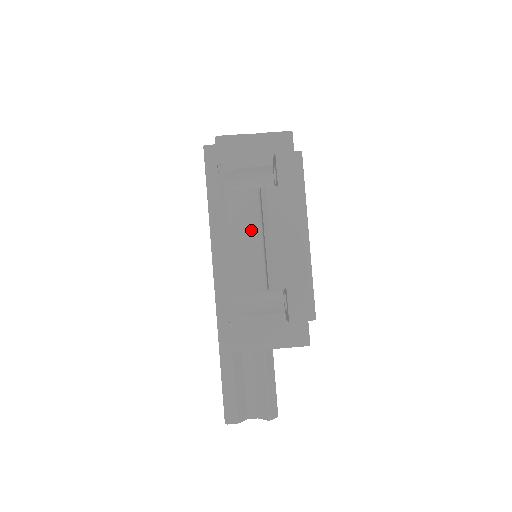
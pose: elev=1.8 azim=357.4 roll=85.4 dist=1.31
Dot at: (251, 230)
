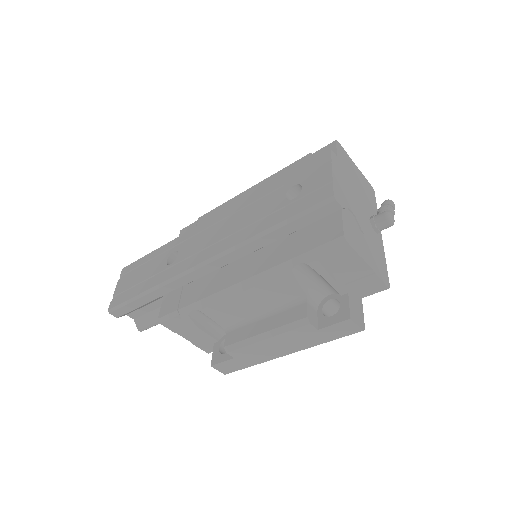
Dot at: (266, 303)
